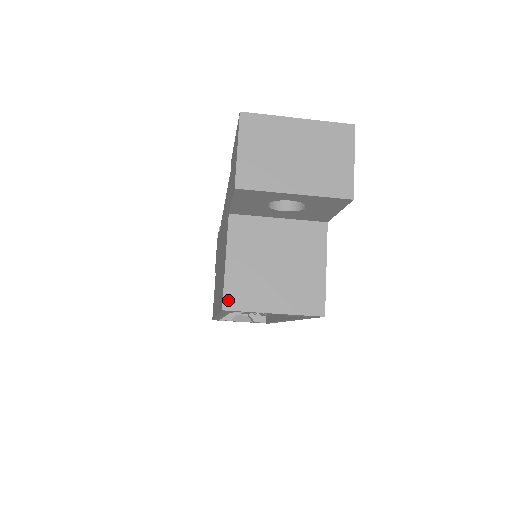
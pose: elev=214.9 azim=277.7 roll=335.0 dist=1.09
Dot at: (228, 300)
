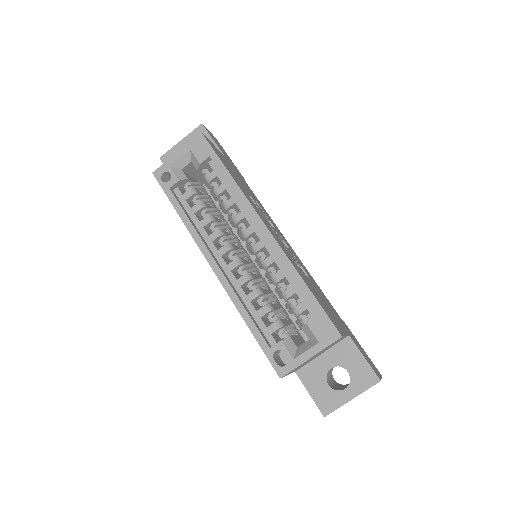
Dot at: occluded
